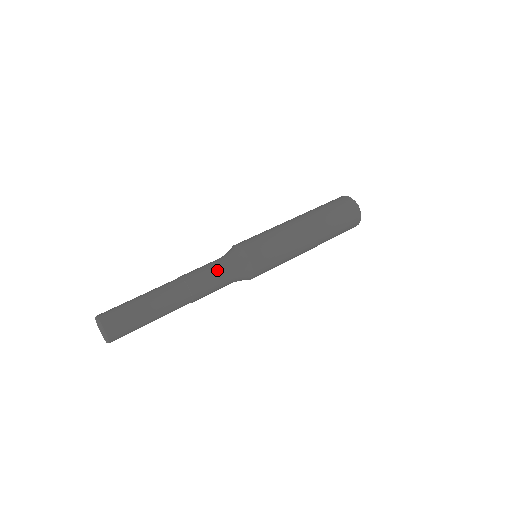
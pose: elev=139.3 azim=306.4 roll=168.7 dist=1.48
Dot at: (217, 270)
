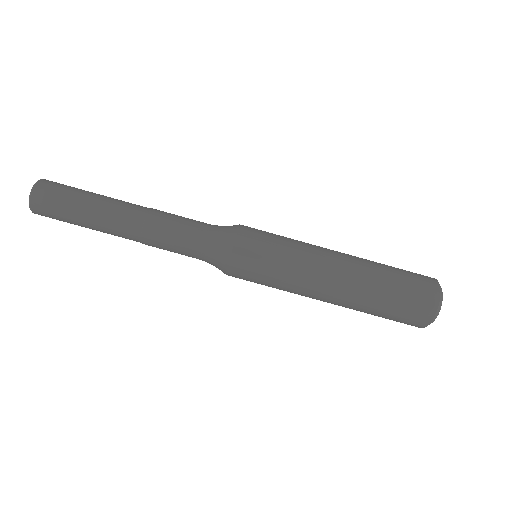
Dot at: (185, 252)
